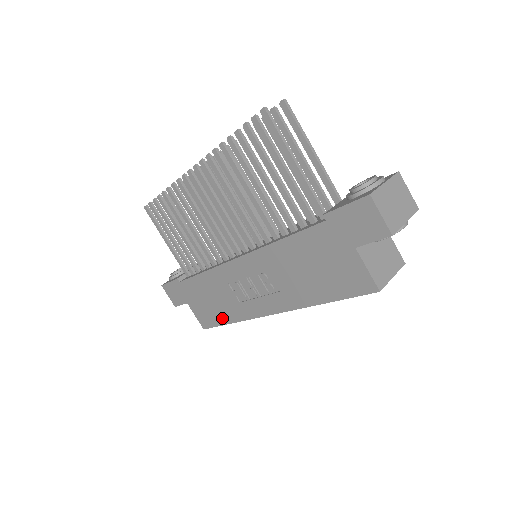
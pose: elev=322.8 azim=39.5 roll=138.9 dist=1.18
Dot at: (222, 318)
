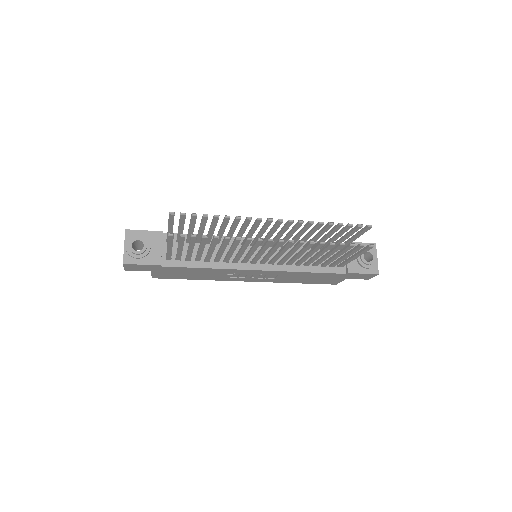
Dot at: (190, 278)
